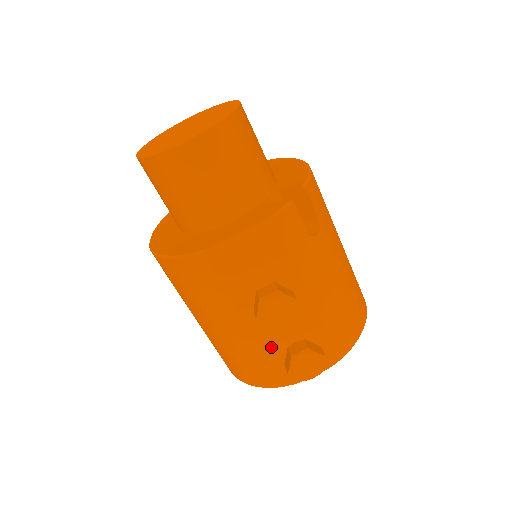
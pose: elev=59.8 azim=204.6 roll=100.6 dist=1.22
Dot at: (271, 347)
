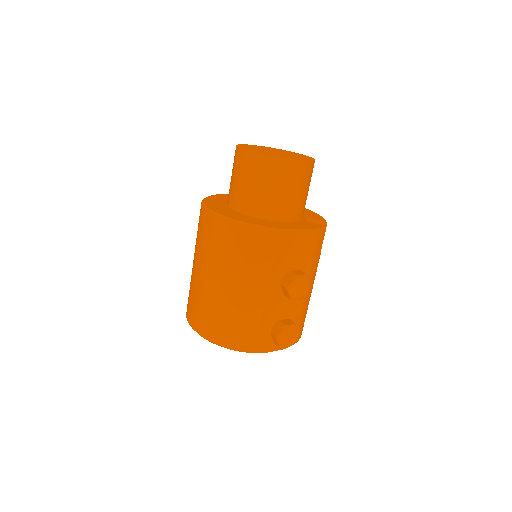
Dot at: (268, 317)
